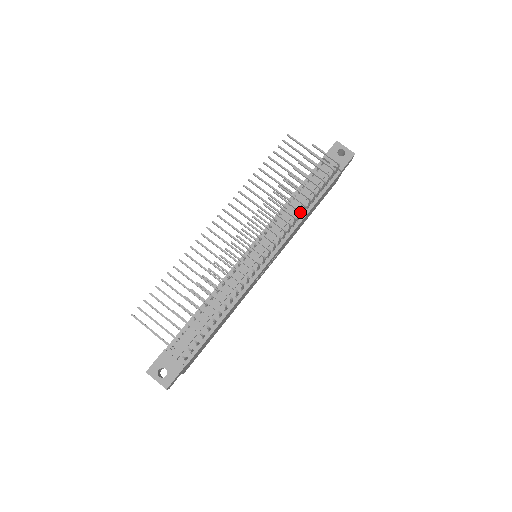
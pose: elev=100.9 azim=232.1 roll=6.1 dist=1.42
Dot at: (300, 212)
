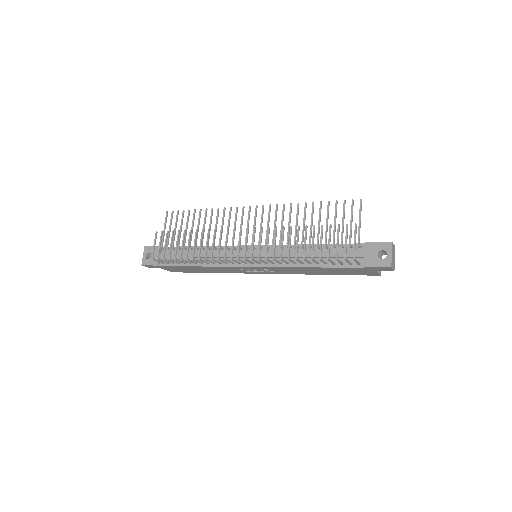
Dot at: (288, 258)
